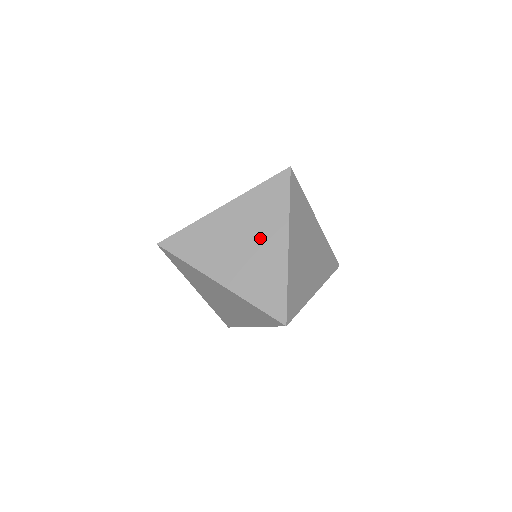
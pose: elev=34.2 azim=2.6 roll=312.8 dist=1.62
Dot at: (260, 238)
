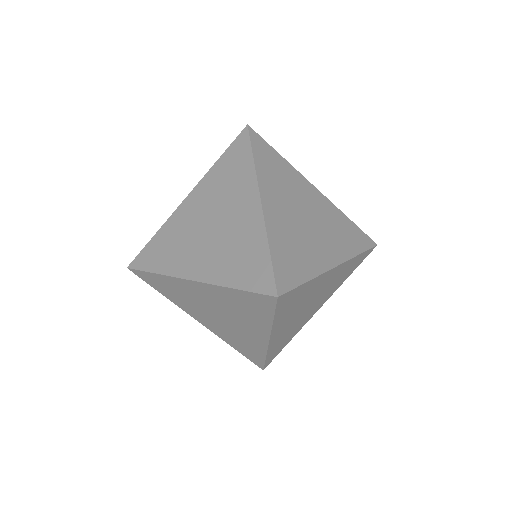
Dot at: (228, 210)
